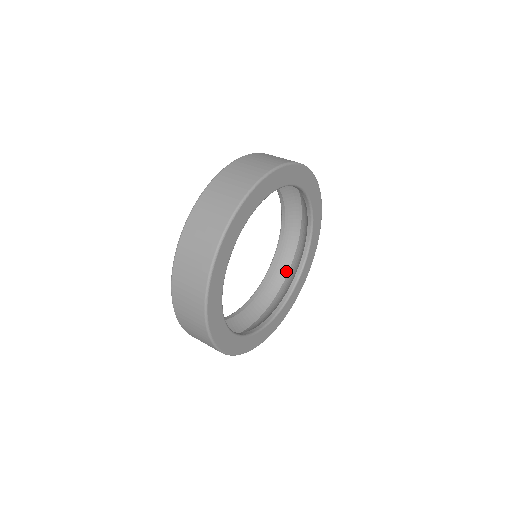
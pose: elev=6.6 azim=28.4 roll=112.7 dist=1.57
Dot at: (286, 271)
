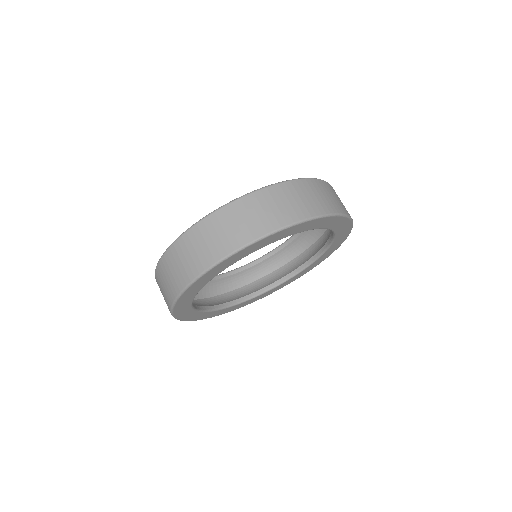
Dot at: (313, 241)
